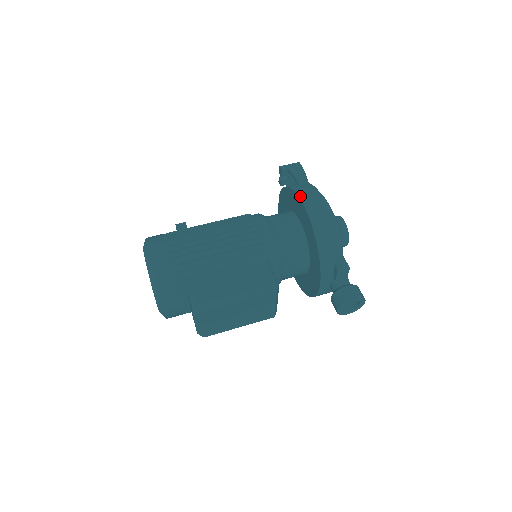
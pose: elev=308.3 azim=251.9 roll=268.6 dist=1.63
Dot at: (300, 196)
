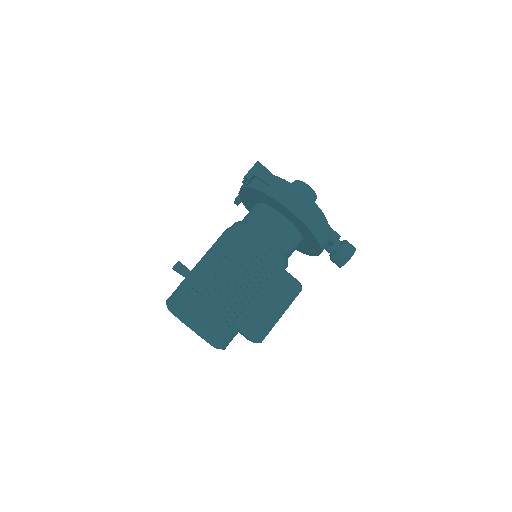
Dot at: (284, 204)
